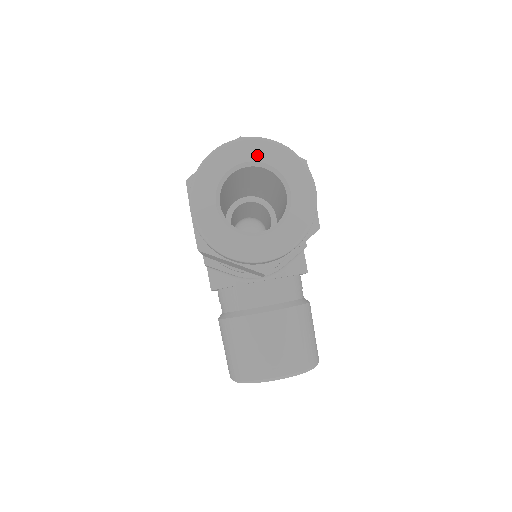
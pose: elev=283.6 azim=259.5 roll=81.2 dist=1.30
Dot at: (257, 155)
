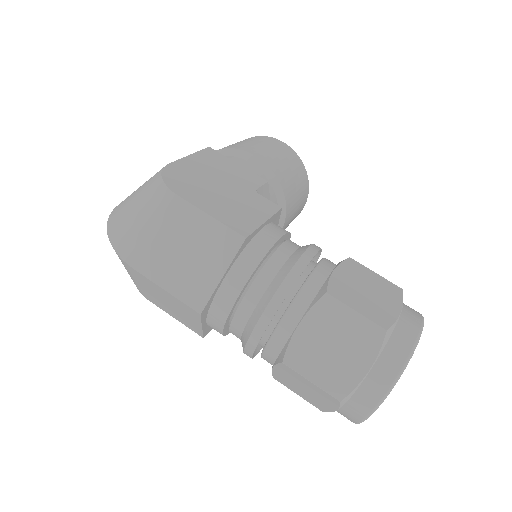
Dot at: occluded
